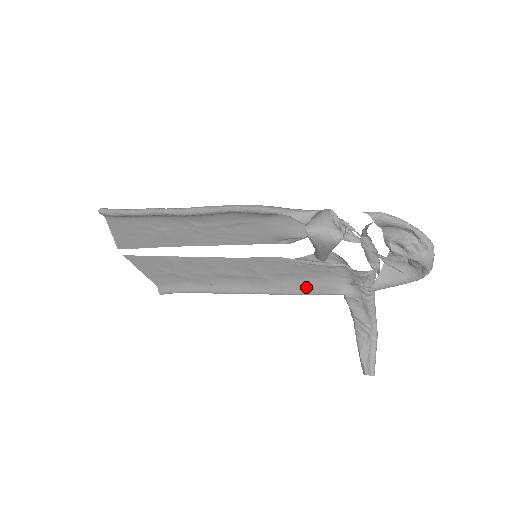
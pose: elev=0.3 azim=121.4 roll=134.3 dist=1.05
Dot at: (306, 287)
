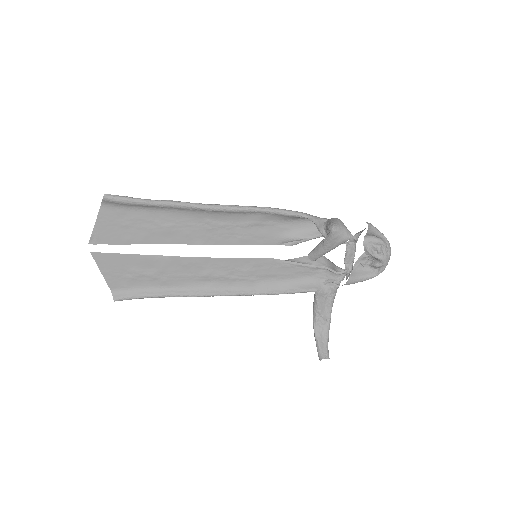
Dot at: (286, 287)
